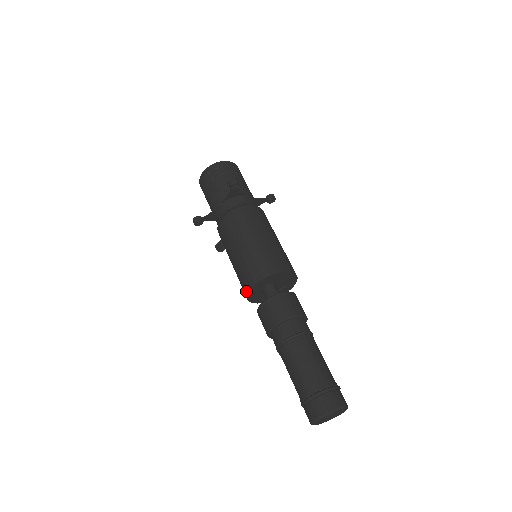
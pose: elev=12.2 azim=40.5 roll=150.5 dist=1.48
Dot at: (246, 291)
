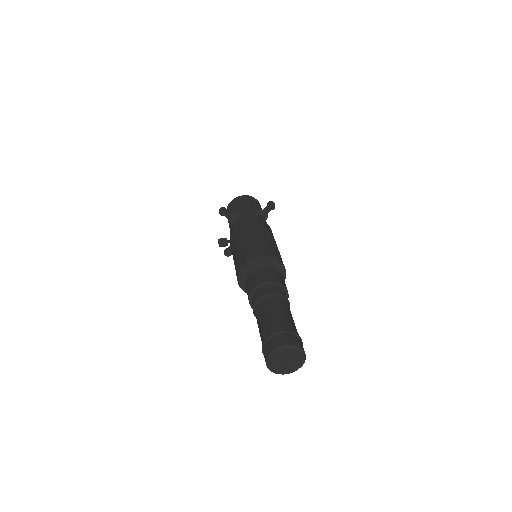
Dot at: (247, 259)
